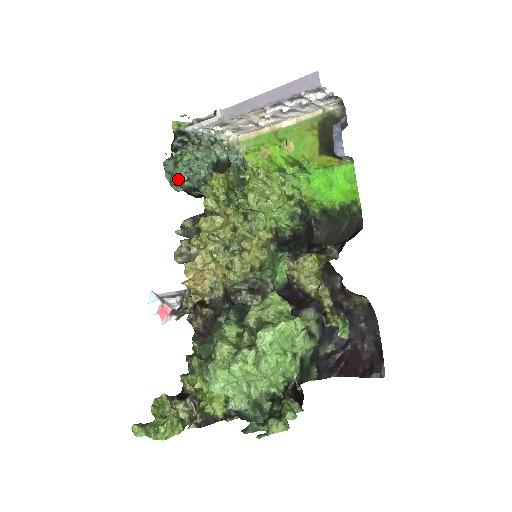
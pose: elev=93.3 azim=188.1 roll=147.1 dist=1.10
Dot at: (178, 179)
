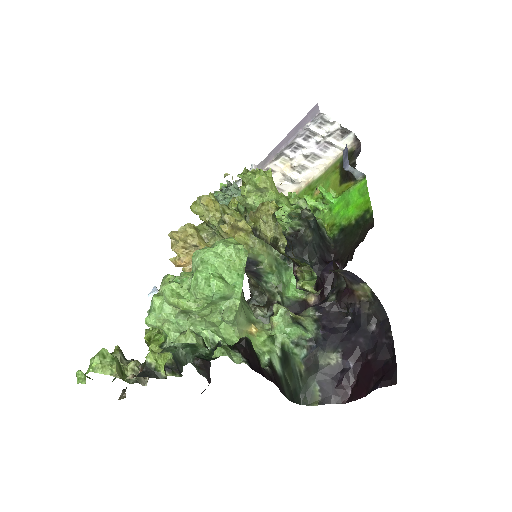
Dot at: occluded
